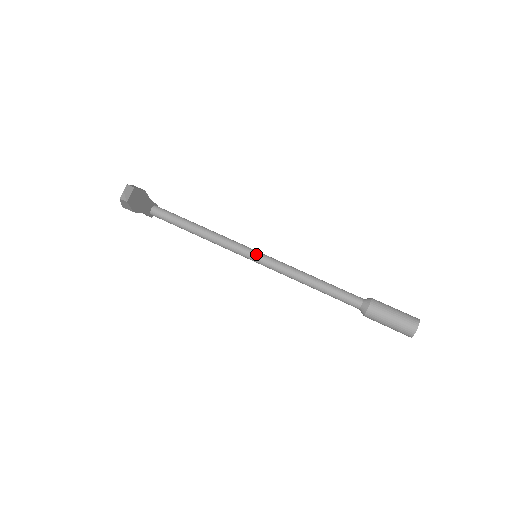
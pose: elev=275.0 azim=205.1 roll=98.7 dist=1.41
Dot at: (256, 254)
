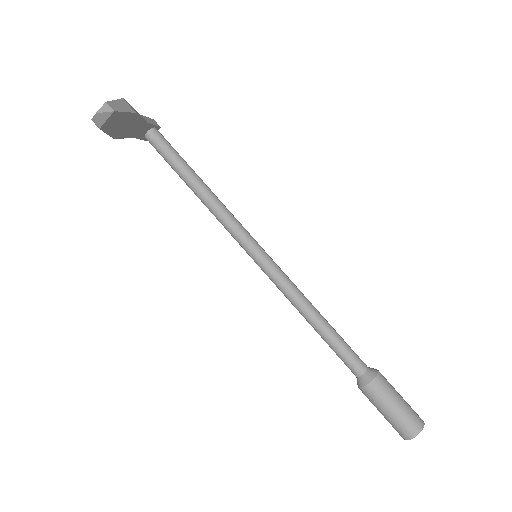
Dot at: (257, 253)
